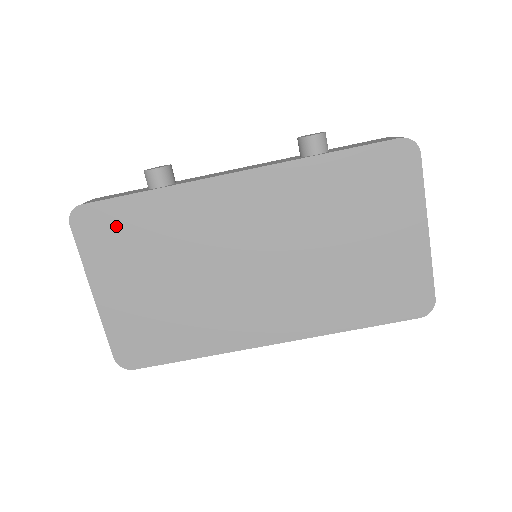
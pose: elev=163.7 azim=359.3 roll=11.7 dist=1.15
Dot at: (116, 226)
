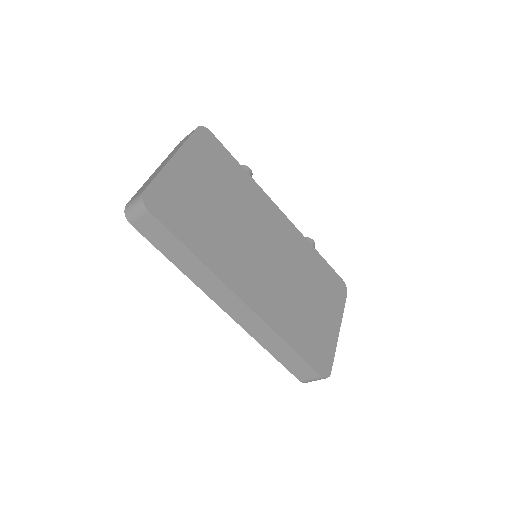
Dot at: (217, 157)
